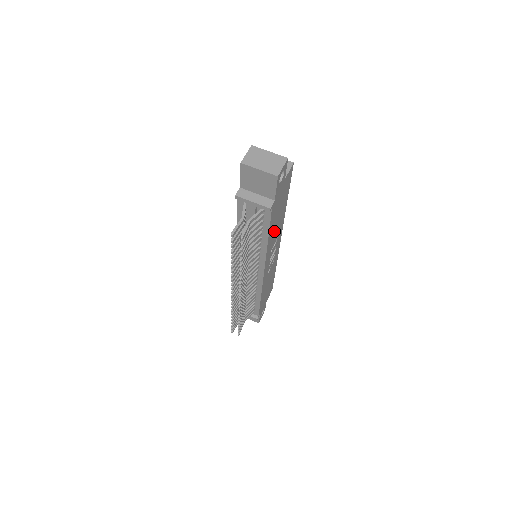
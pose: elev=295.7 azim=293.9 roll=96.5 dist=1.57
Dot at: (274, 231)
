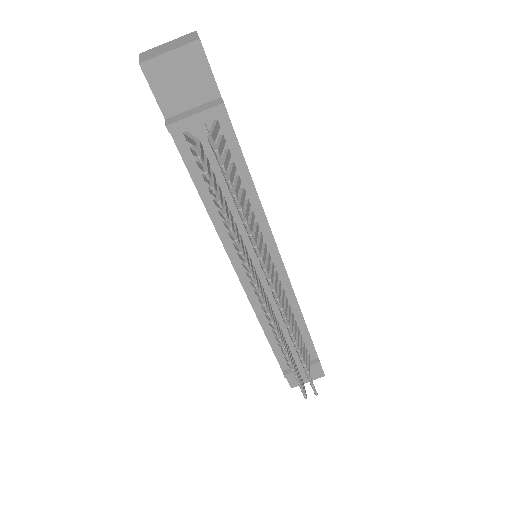
Dot at: occluded
